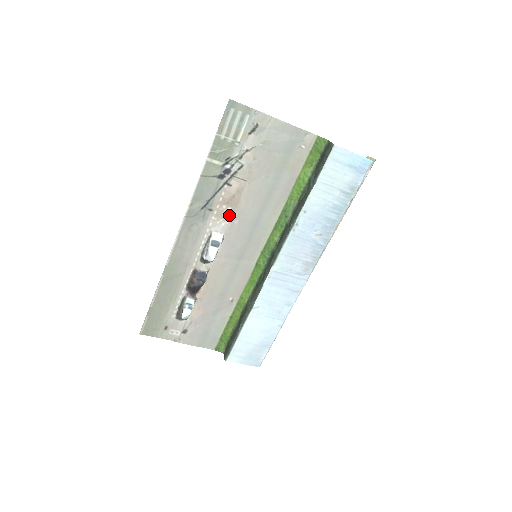
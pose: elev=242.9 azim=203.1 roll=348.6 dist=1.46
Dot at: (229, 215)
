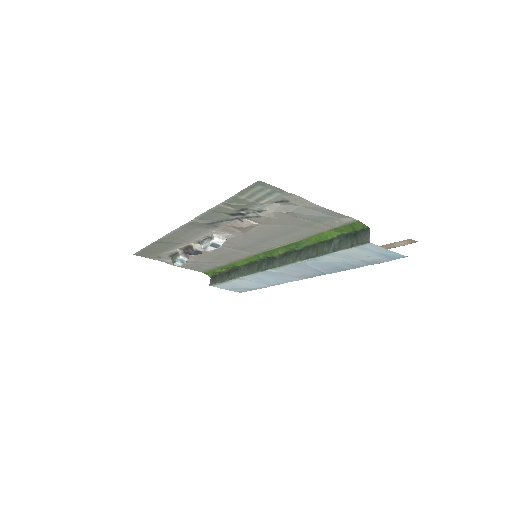
Dot at: (235, 232)
